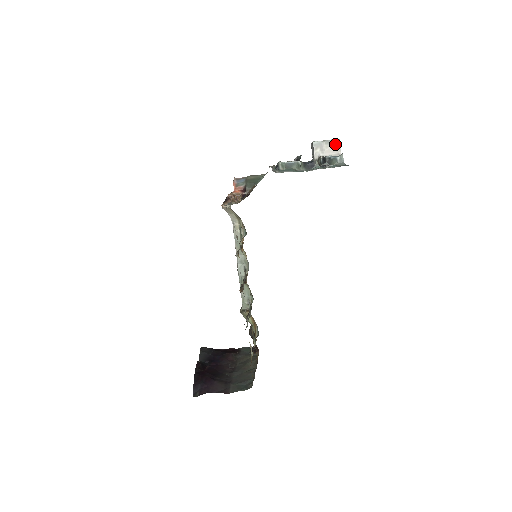
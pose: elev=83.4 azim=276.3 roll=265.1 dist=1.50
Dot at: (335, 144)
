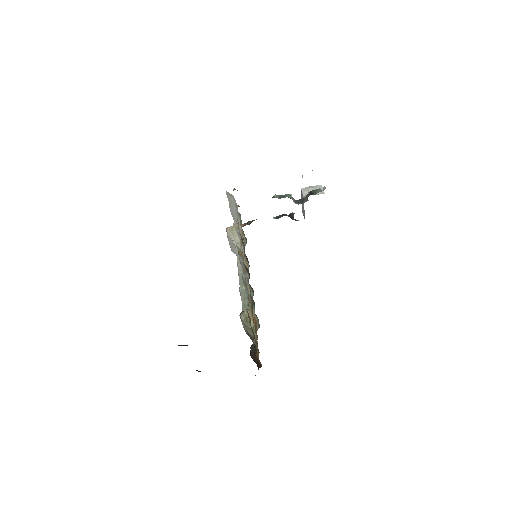
Dot at: (318, 187)
